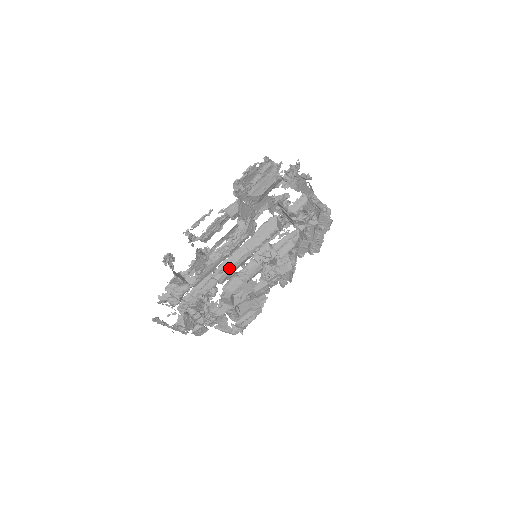
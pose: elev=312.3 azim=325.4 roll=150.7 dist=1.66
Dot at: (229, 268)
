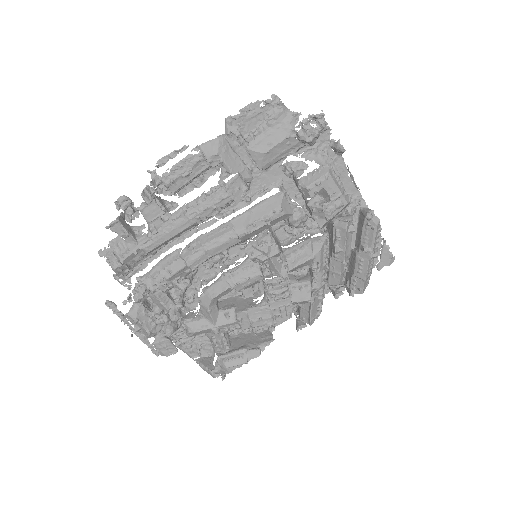
Dot at: (202, 246)
